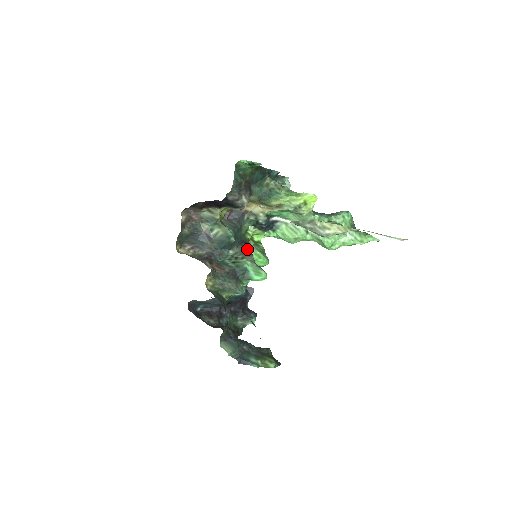
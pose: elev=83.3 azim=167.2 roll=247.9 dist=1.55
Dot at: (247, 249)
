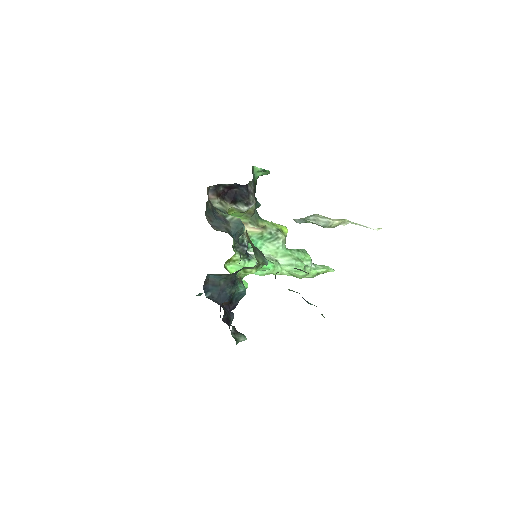
Dot at: occluded
